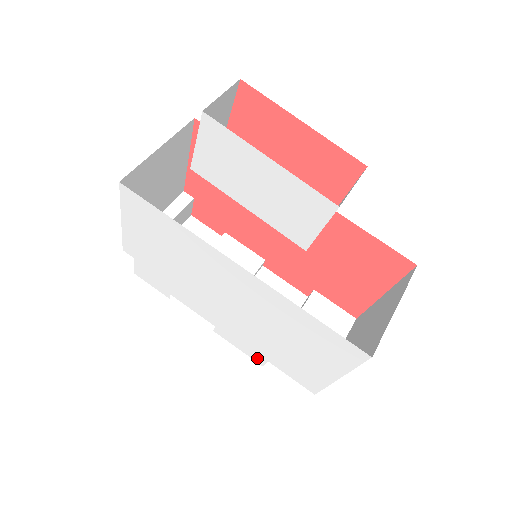
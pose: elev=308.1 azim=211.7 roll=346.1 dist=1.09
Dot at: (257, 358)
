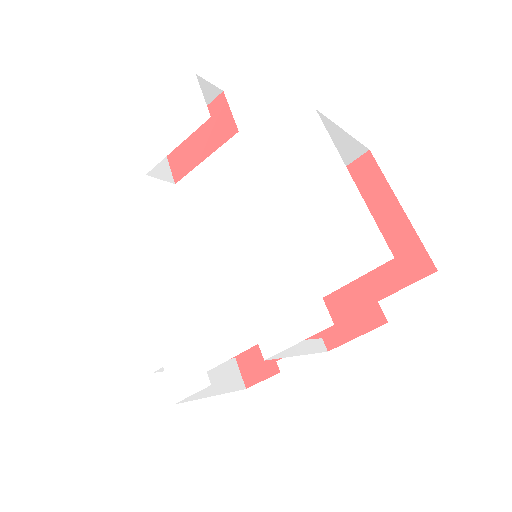
Dot at: (317, 318)
